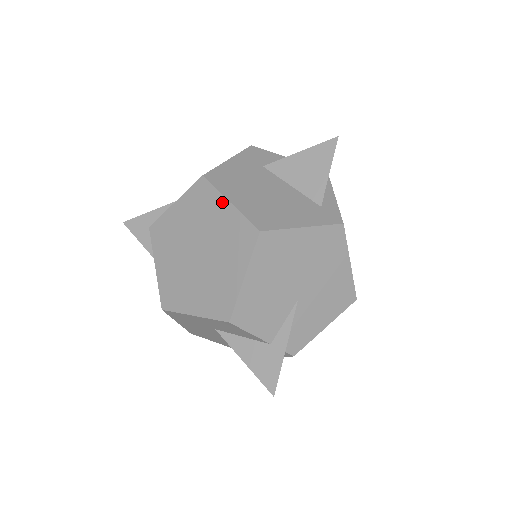
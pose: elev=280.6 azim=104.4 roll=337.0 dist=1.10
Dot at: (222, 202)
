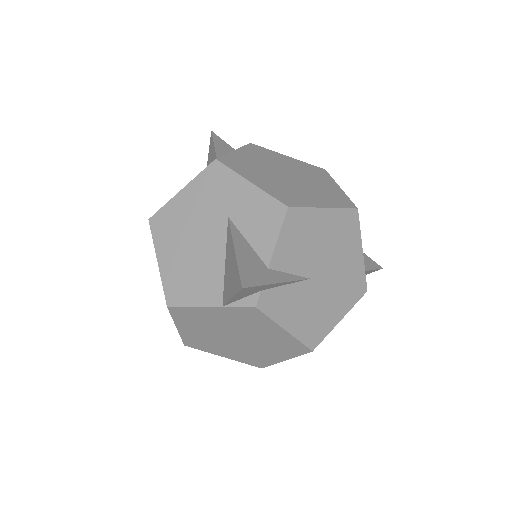
Dot at: (334, 183)
